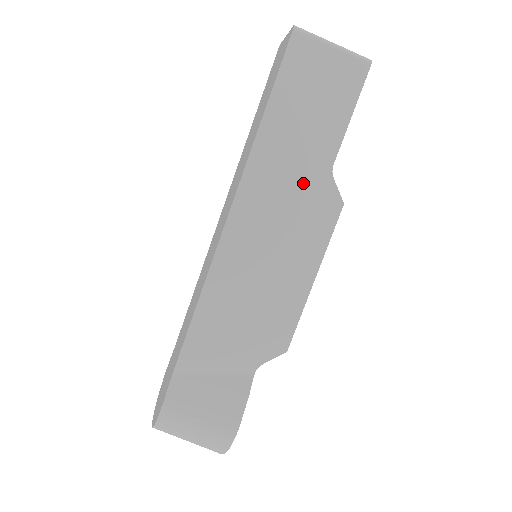
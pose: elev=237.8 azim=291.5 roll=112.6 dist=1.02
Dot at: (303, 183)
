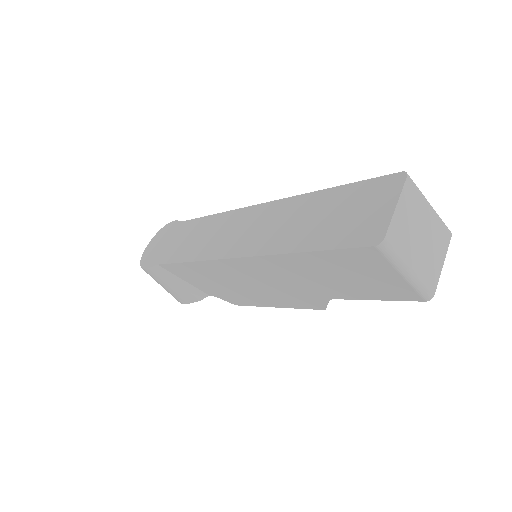
Dot at: (303, 287)
